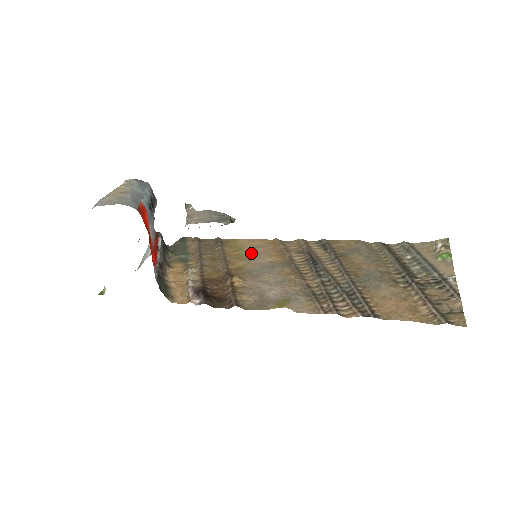
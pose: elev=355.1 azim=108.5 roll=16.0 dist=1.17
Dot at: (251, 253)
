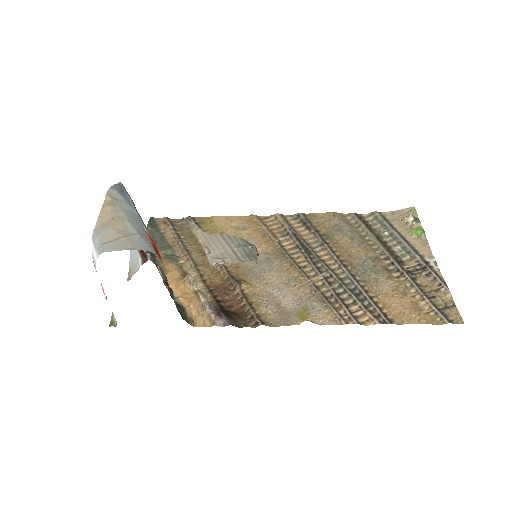
Dot at: occluded
